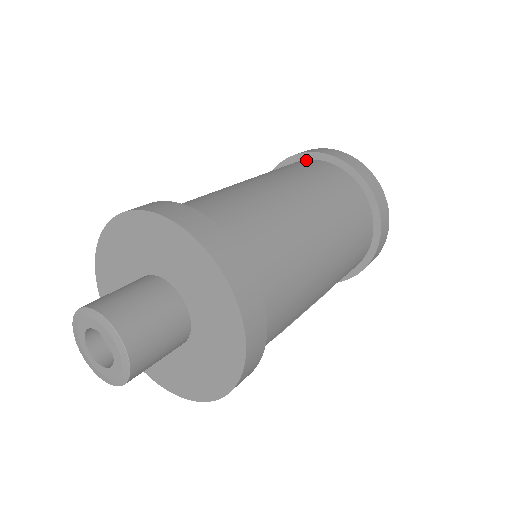
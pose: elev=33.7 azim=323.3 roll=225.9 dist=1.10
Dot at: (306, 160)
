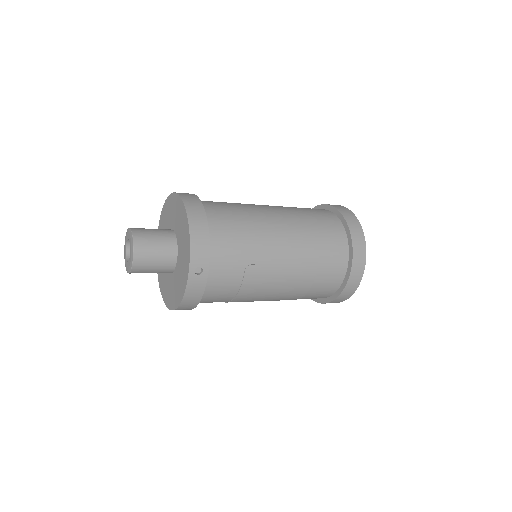
Dot at: occluded
